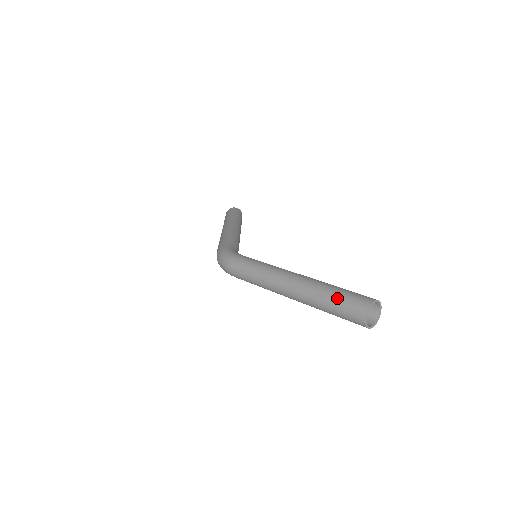
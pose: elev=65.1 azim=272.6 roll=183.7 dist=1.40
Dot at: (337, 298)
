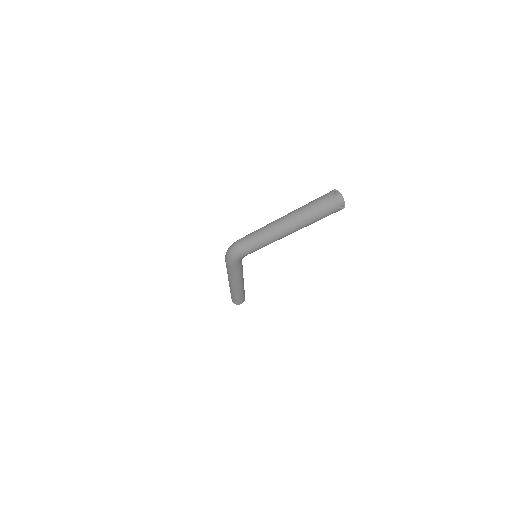
Dot at: (313, 200)
